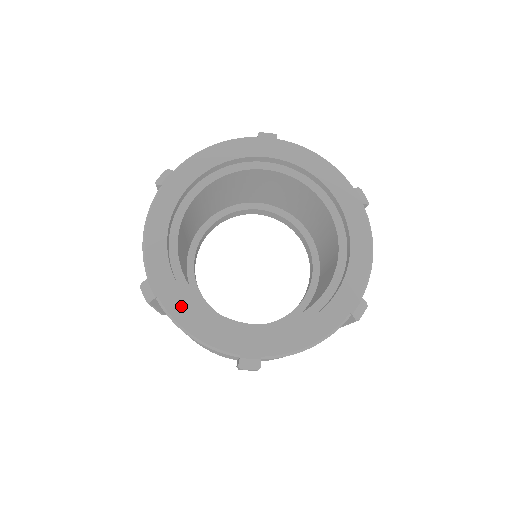
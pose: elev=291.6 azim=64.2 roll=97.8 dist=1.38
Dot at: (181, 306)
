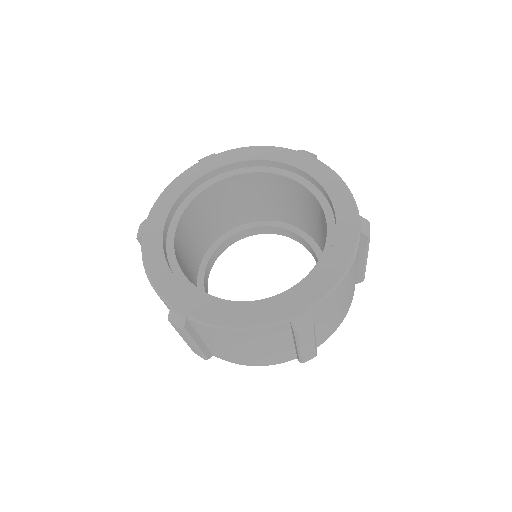
Dot at: (213, 311)
